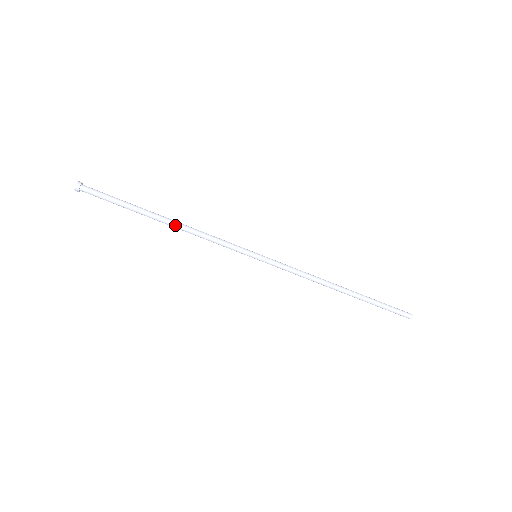
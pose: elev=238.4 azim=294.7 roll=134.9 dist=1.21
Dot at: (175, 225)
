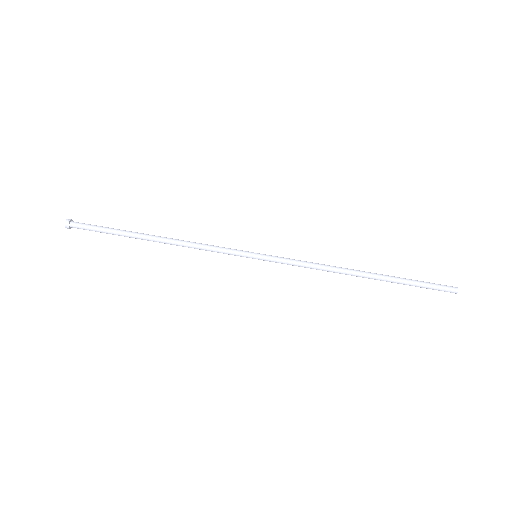
Dot at: (165, 241)
